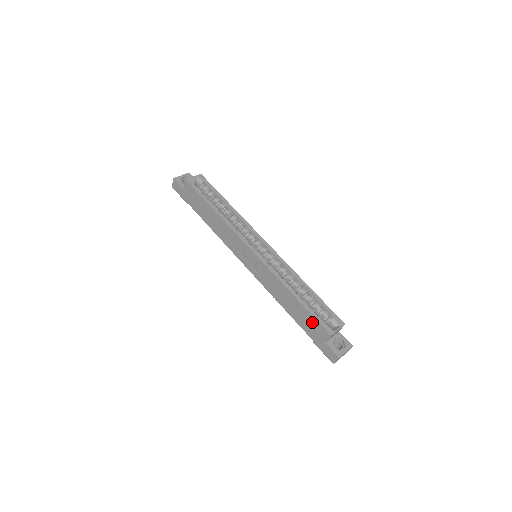
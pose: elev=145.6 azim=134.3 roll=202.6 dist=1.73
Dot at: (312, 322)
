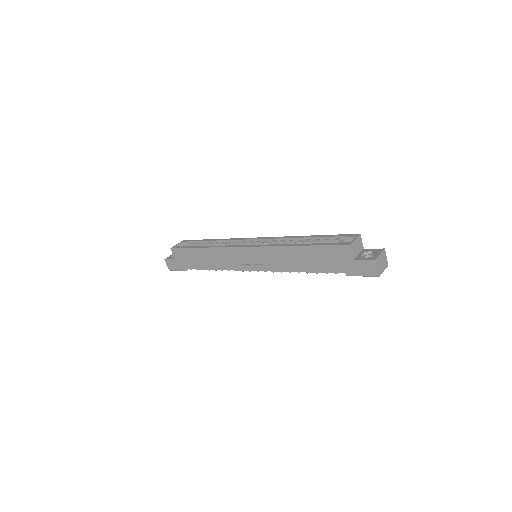
Dot at: (328, 253)
